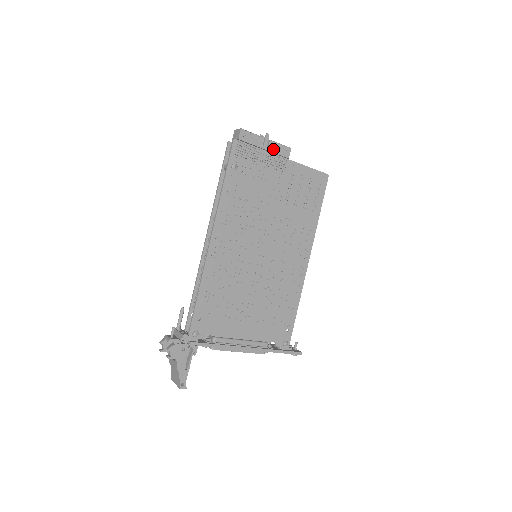
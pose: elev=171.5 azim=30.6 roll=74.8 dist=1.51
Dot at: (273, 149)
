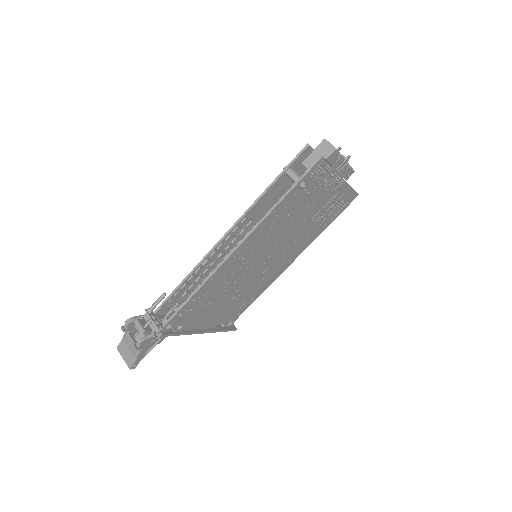
Dot at: (343, 171)
